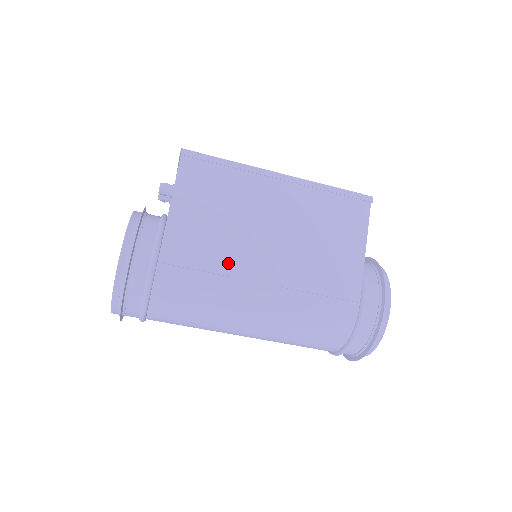
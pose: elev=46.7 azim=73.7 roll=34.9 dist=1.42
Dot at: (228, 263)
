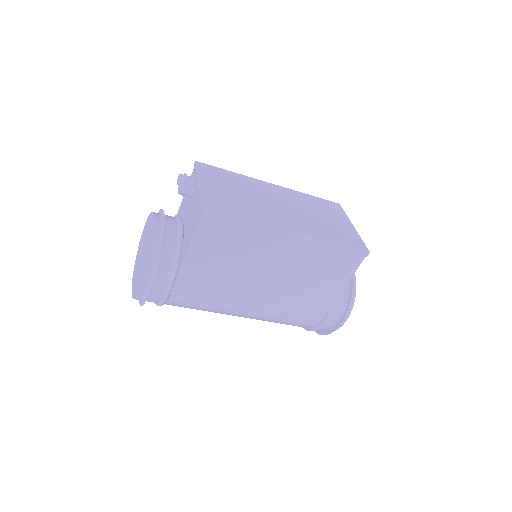
Dot at: (228, 294)
